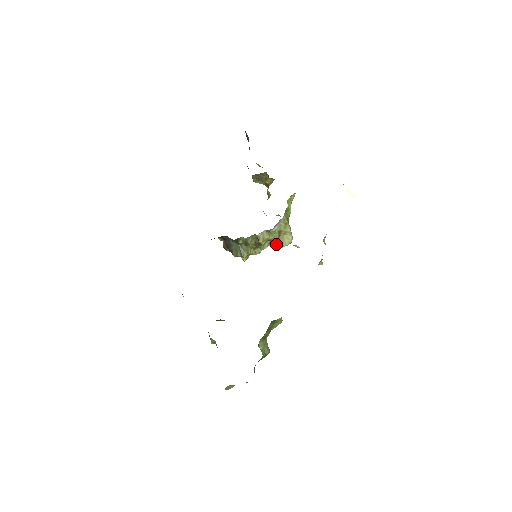
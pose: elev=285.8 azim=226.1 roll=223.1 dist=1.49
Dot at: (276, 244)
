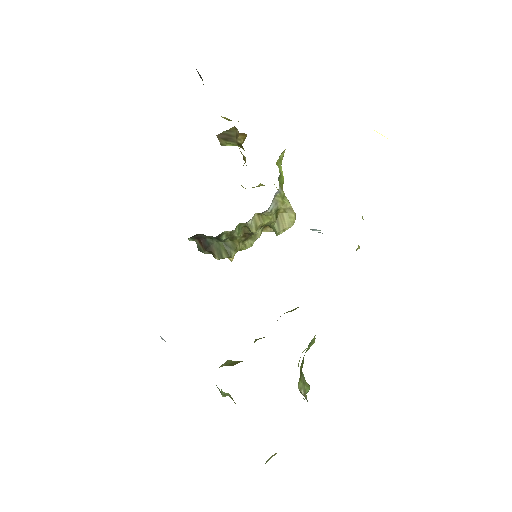
Dot at: (274, 229)
